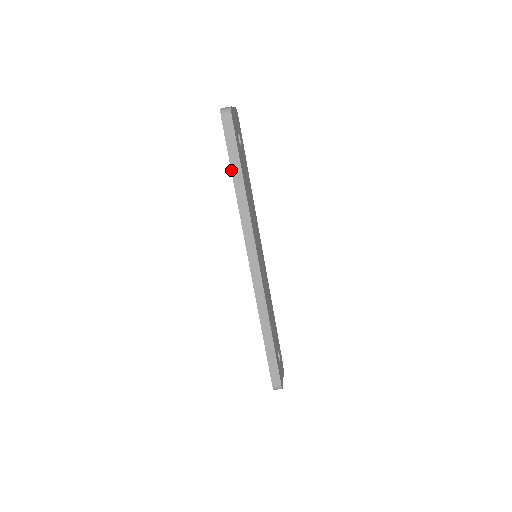
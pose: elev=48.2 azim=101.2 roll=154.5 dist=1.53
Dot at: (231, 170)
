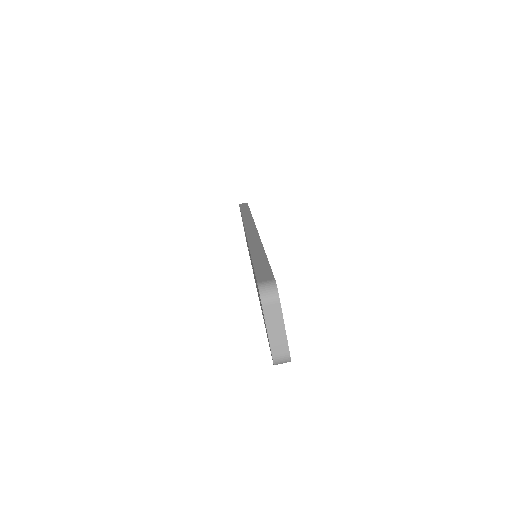
Dot at: occluded
